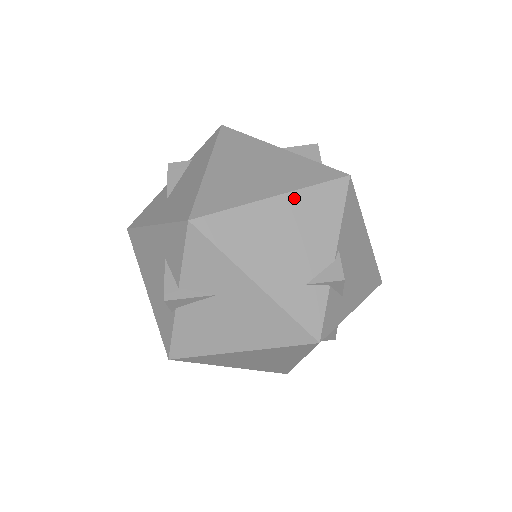
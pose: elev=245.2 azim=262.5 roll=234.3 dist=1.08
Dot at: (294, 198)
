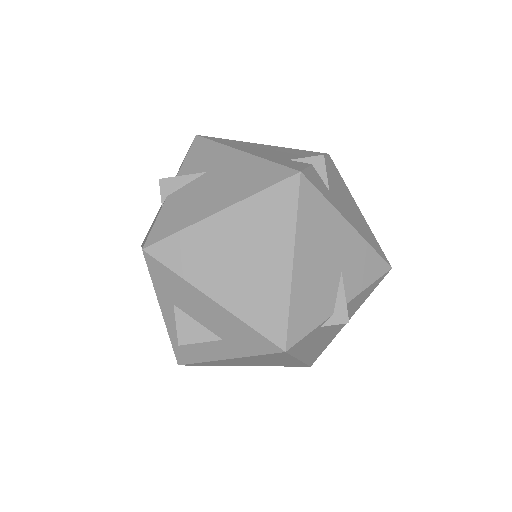
Dot at: (282, 148)
